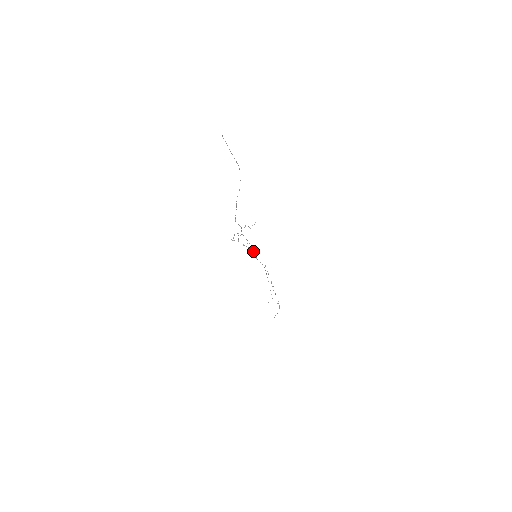
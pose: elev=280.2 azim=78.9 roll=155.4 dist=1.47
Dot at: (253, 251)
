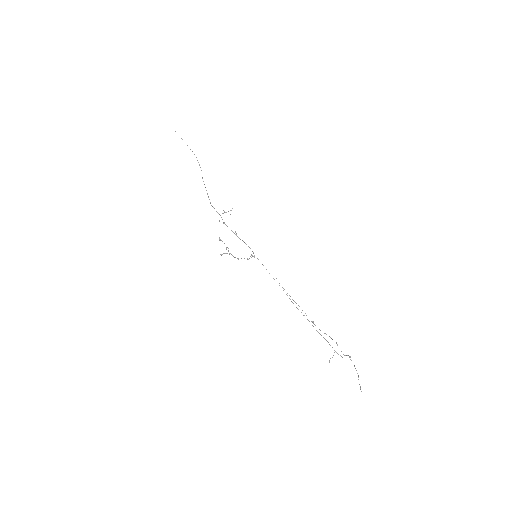
Dot at: occluded
